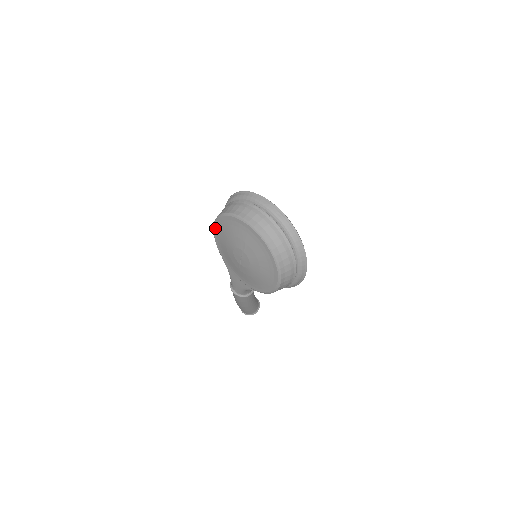
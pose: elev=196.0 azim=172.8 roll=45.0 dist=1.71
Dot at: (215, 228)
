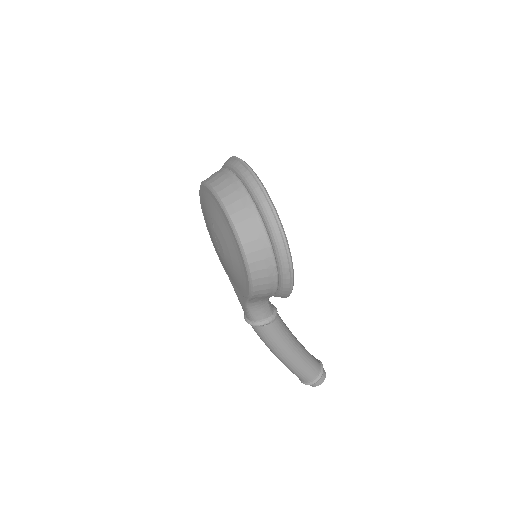
Dot at: (205, 222)
